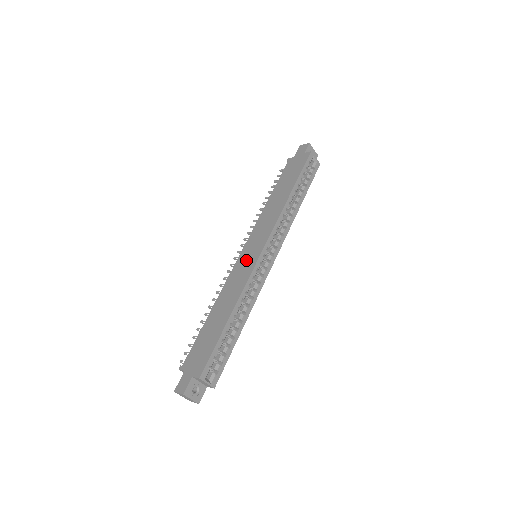
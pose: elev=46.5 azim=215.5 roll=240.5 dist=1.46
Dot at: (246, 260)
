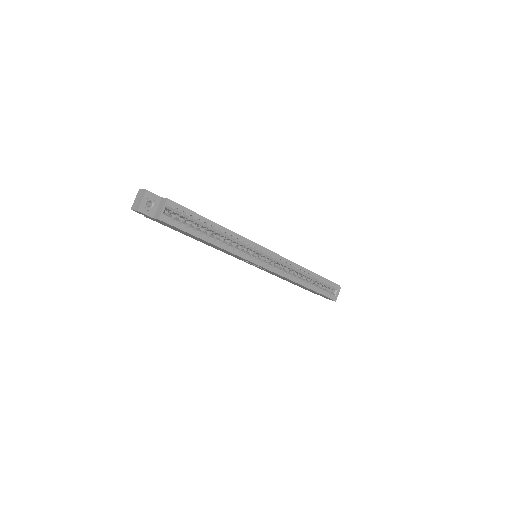
Dot at: occluded
